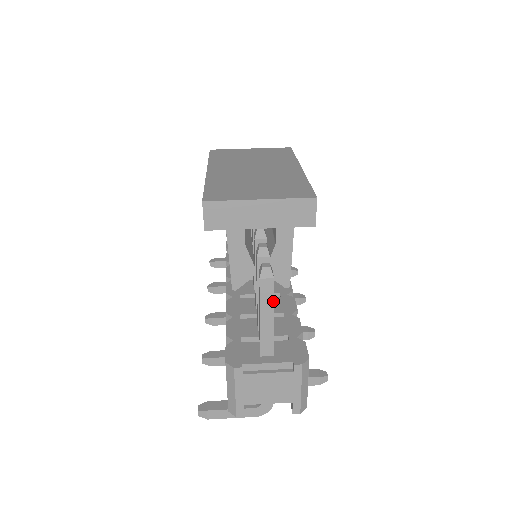
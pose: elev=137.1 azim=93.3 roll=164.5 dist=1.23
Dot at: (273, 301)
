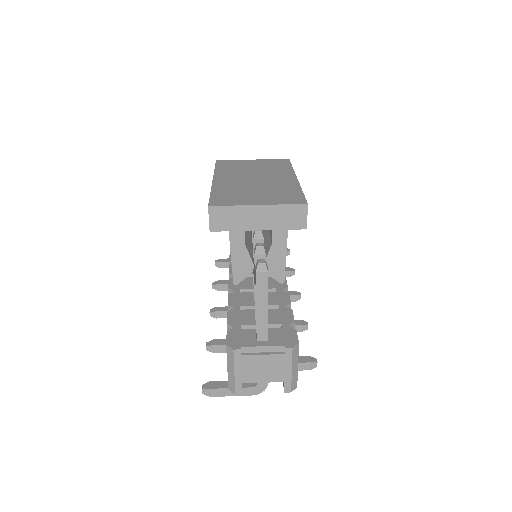
Dot at: (267, 292)
